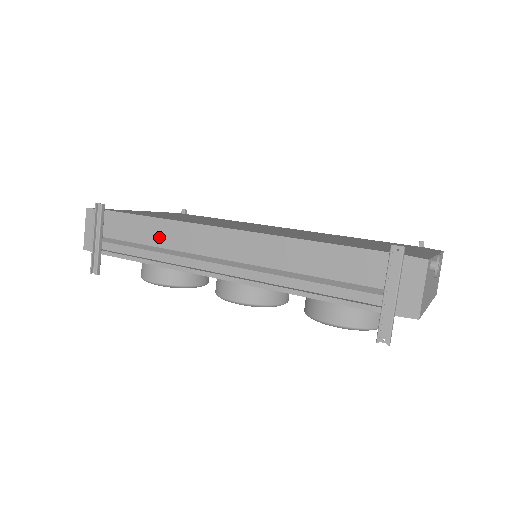
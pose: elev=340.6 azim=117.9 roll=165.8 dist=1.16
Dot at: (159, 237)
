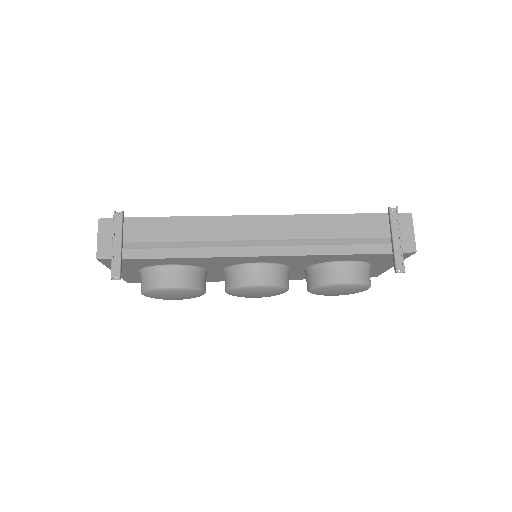
Dot at: (192, 232)
